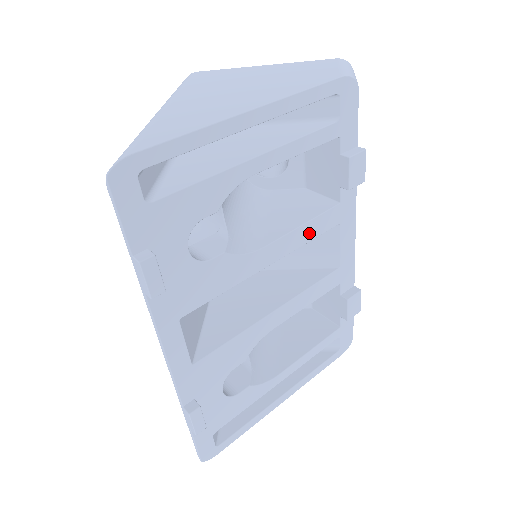
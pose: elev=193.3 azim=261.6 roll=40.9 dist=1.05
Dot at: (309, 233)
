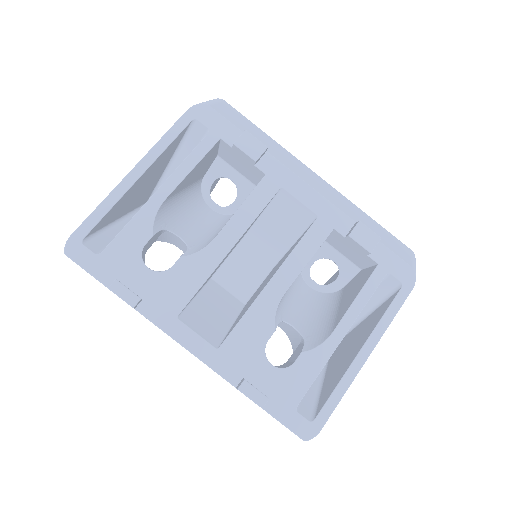
Dot at: (253, 209)
